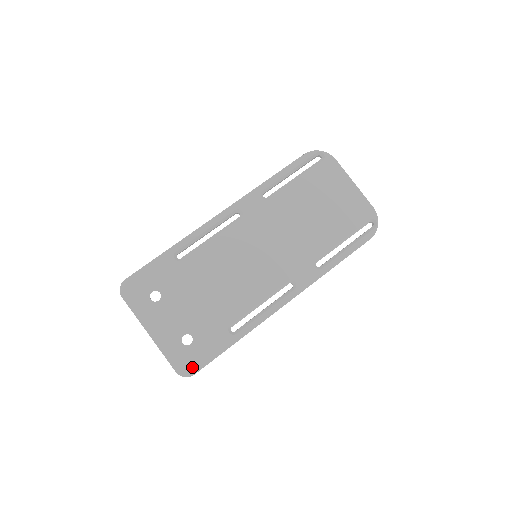
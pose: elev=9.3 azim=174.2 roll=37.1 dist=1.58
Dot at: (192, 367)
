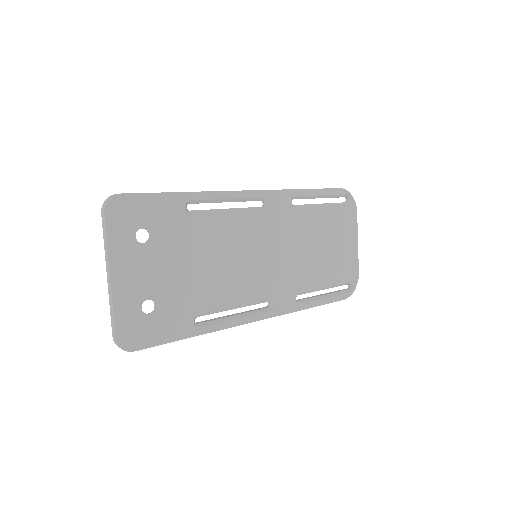
Dot at: (136, 341)
